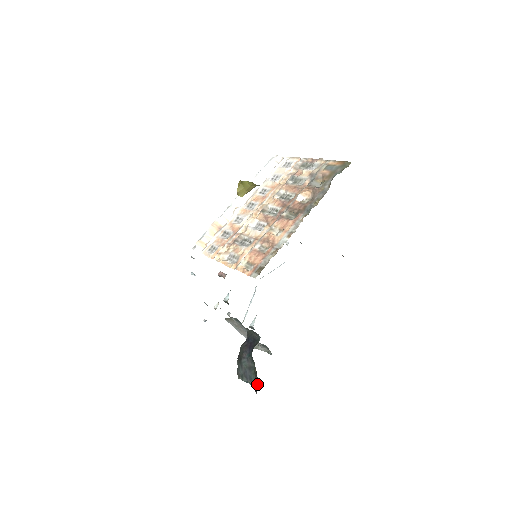
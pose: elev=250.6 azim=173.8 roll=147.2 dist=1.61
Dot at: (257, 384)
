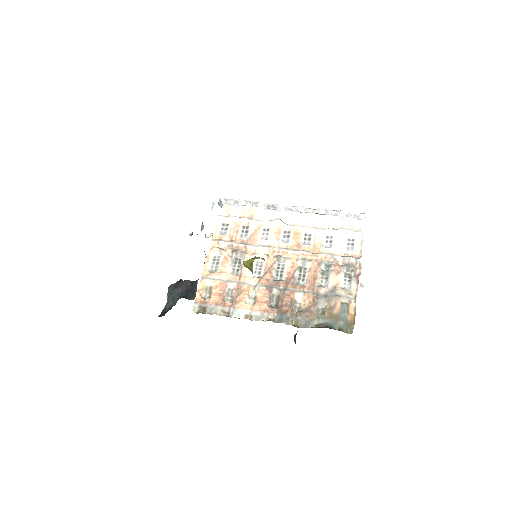
Dot at: (164, 313)
